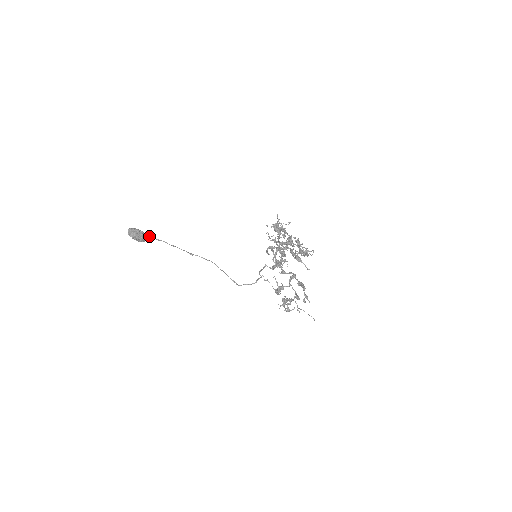
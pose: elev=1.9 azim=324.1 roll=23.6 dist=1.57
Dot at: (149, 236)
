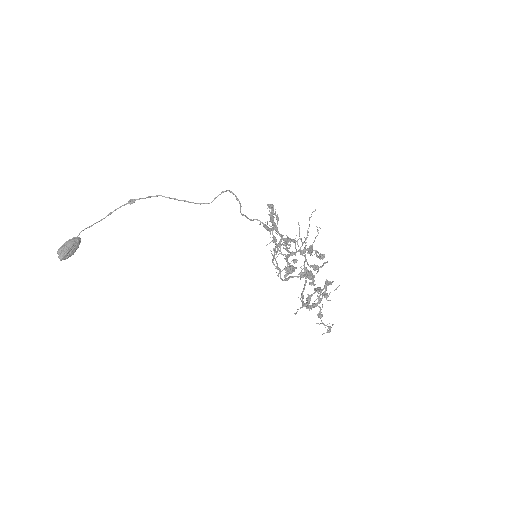
Dot at: (79, 234)
